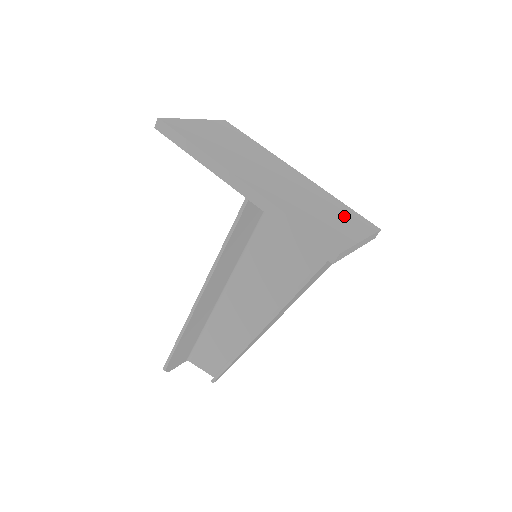
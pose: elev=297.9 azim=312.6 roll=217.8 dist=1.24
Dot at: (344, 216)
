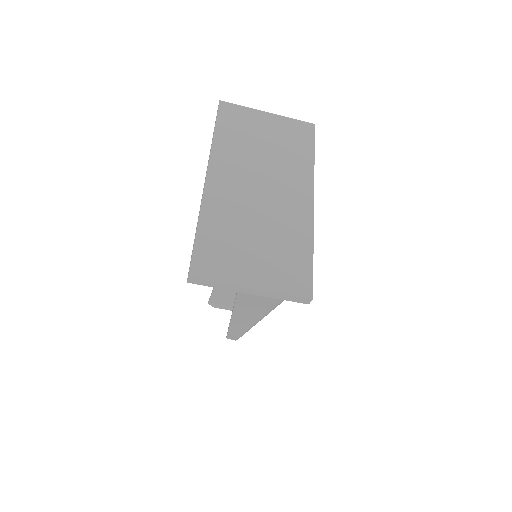
Dot at: (280, 261)
